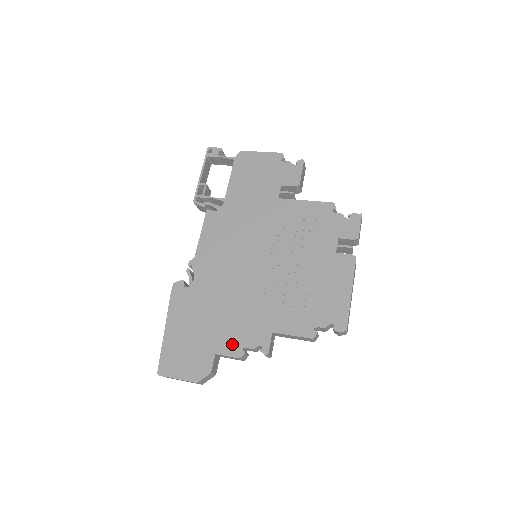
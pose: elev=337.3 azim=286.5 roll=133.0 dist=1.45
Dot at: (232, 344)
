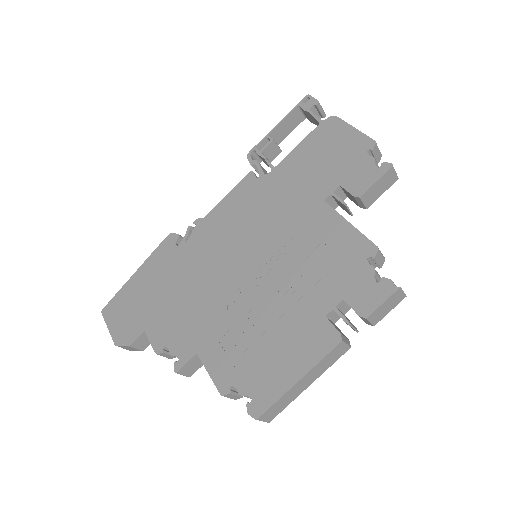
Dot at: (161, 334)
